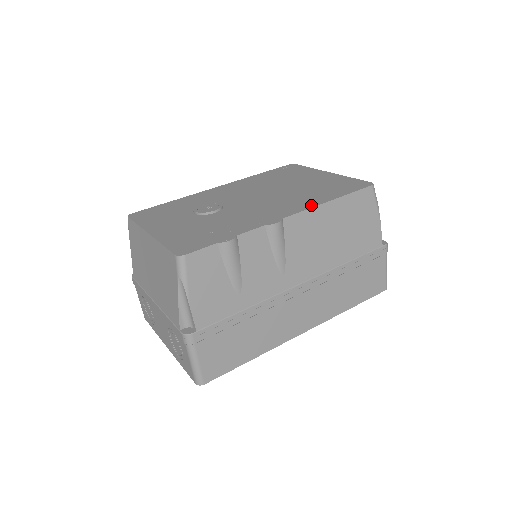
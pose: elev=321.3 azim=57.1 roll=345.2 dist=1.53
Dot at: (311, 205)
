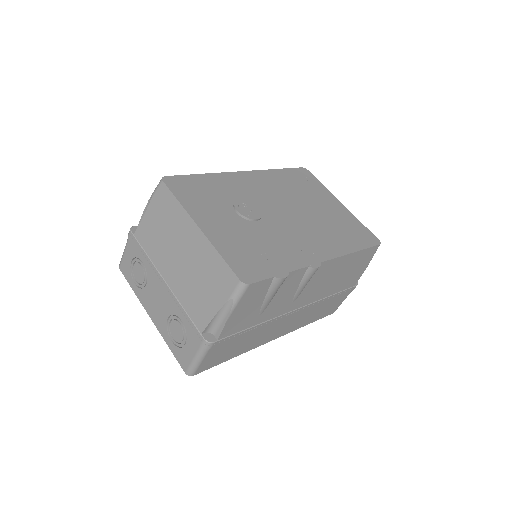
Dot at: (340, 252)
